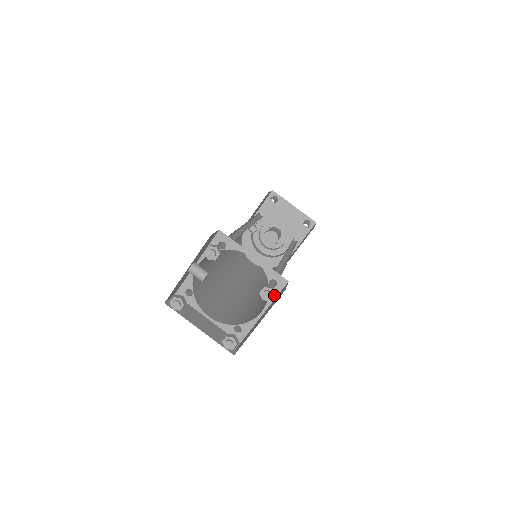
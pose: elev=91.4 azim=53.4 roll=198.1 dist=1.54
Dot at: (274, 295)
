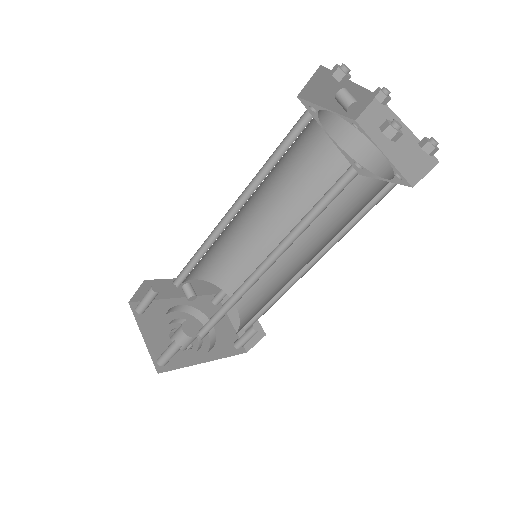
Dot at: (438, 149)
